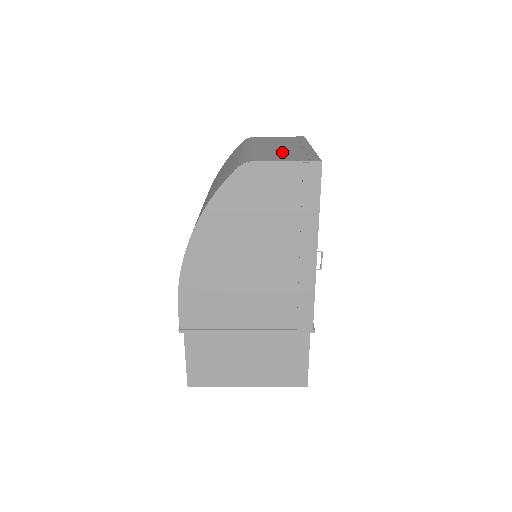
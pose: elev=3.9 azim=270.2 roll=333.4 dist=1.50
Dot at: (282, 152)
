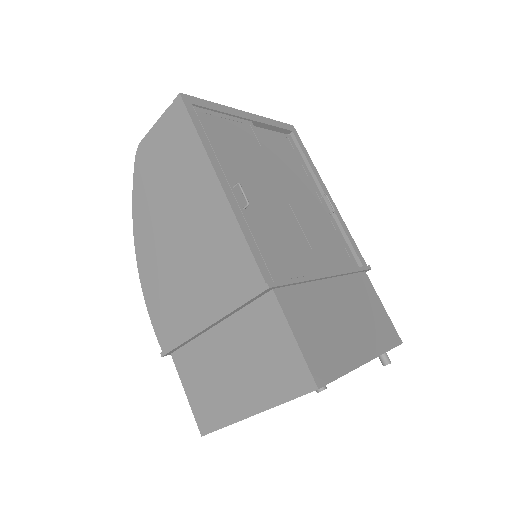
Dot at: occluded
